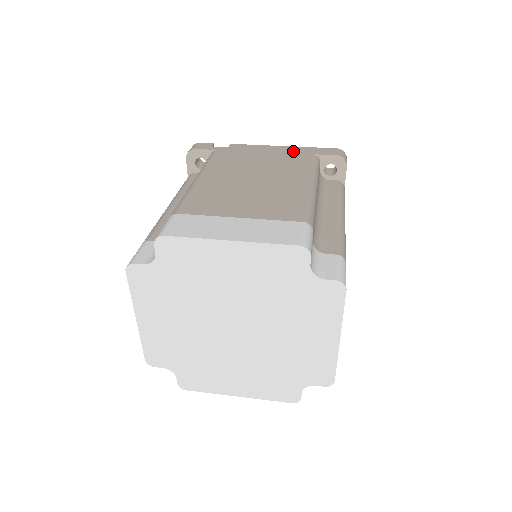
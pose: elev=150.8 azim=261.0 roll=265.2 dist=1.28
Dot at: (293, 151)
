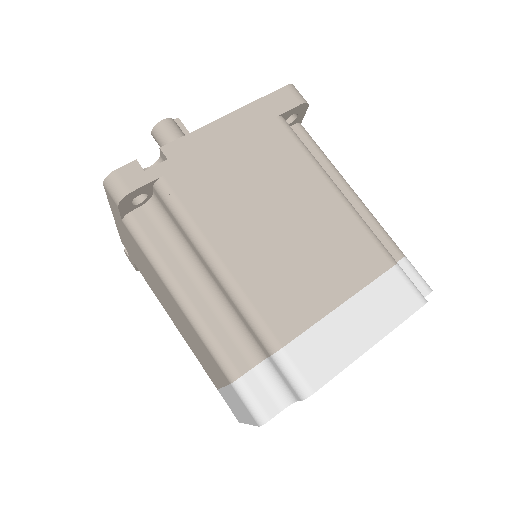
Dot at: (251, 122)
